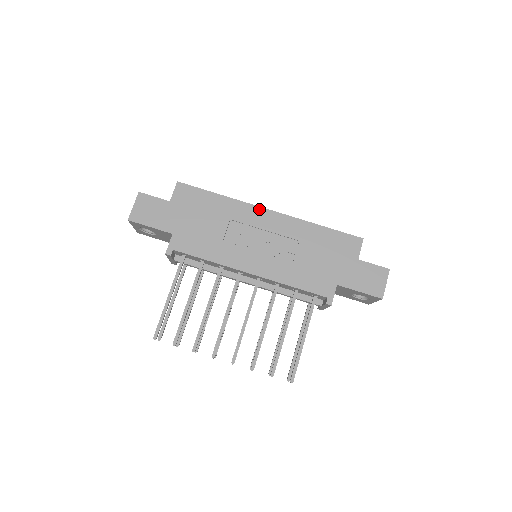
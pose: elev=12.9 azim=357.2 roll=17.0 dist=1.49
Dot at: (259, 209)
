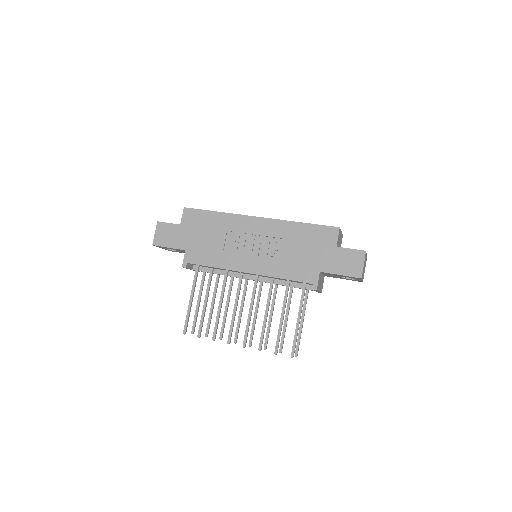
Dot at: (249, 218)
